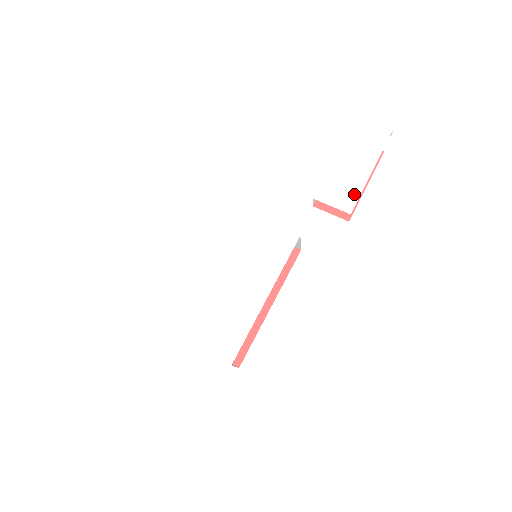
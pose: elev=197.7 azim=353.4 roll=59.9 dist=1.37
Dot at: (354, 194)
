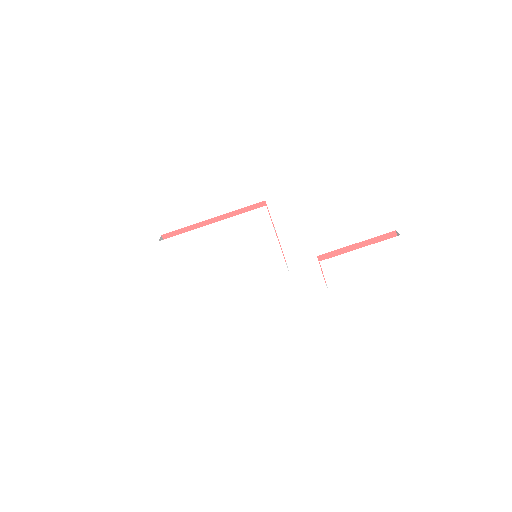
Dot at: (343, 280)
